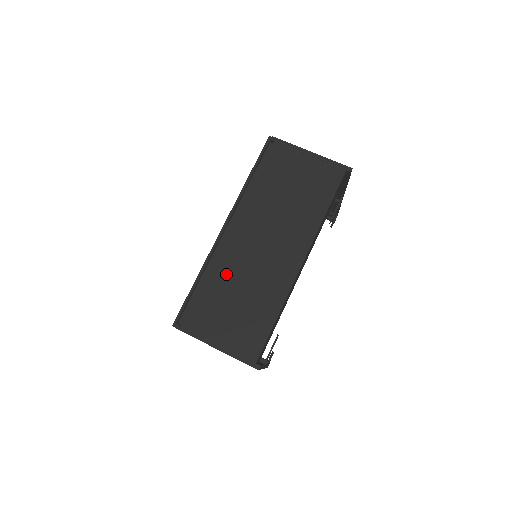
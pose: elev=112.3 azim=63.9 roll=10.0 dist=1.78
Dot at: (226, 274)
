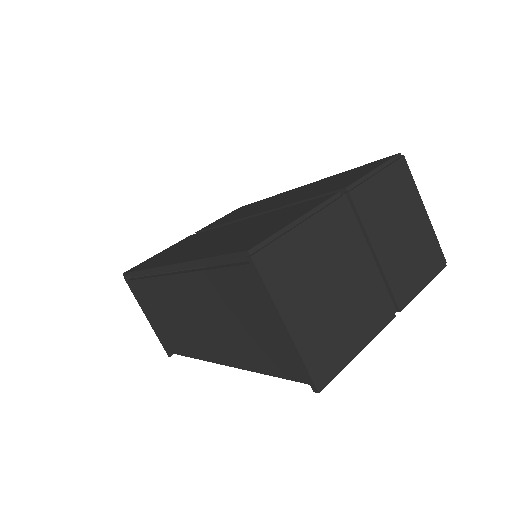
Dot at: (162, 296)
